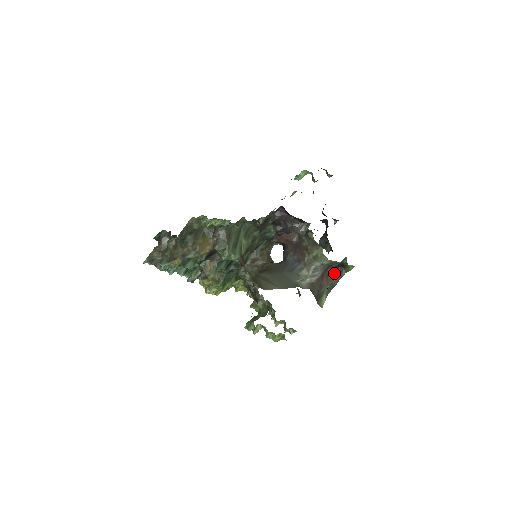
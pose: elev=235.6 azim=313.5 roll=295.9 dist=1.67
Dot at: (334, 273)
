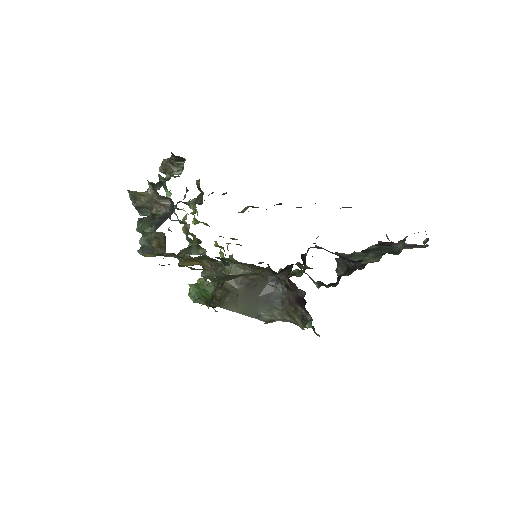
Dot at: occluded
